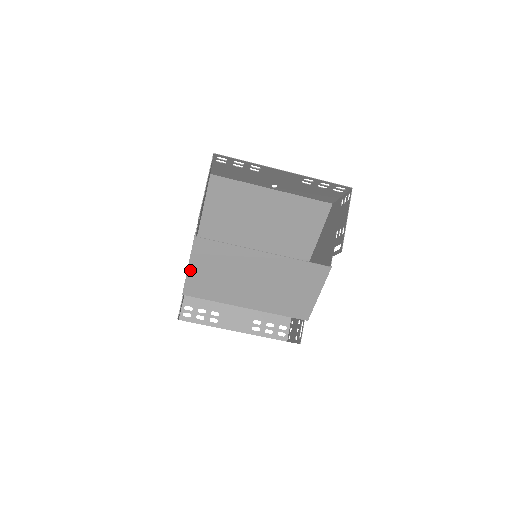
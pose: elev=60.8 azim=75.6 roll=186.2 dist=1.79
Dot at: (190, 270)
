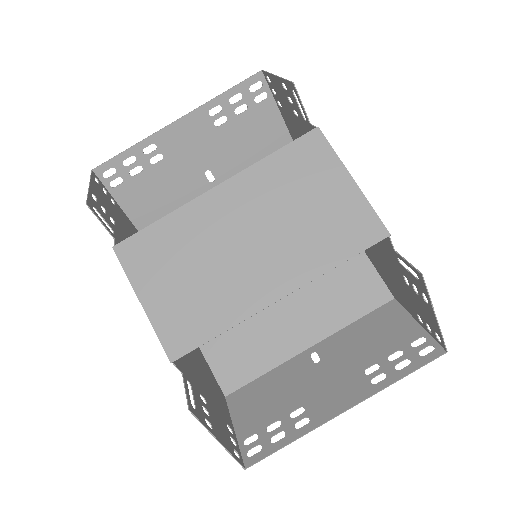
Dot at: (147, 306)
